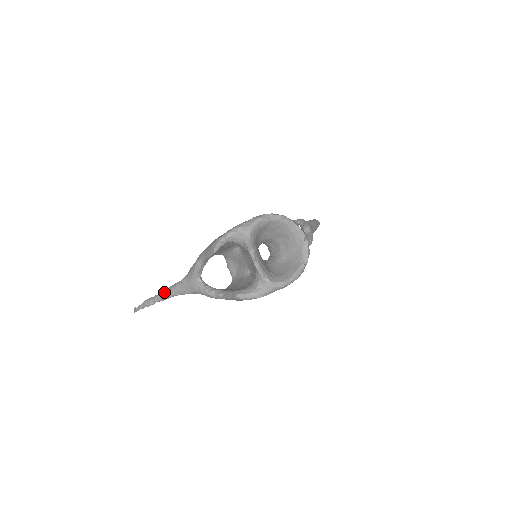
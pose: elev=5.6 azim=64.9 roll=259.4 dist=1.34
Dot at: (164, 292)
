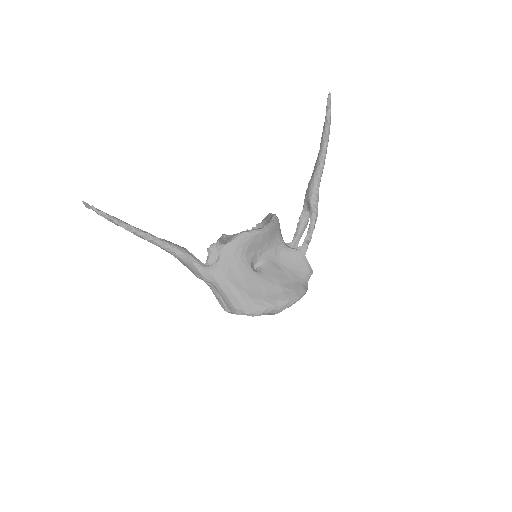
Dot at: (144, 239)
